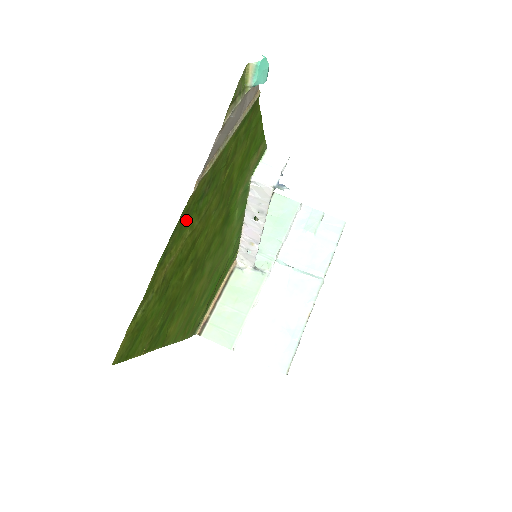
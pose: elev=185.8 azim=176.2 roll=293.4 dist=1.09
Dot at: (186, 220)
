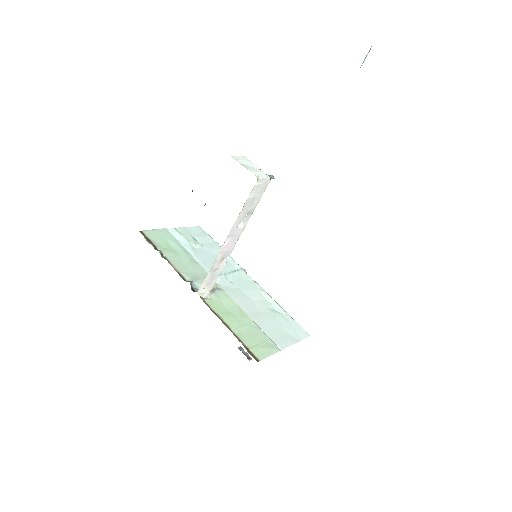
Dot at: occluded
